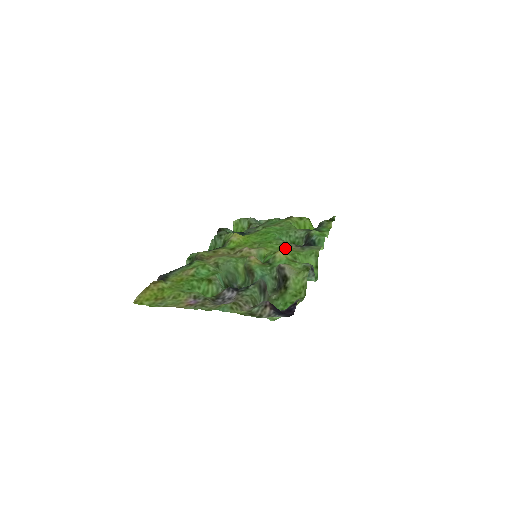
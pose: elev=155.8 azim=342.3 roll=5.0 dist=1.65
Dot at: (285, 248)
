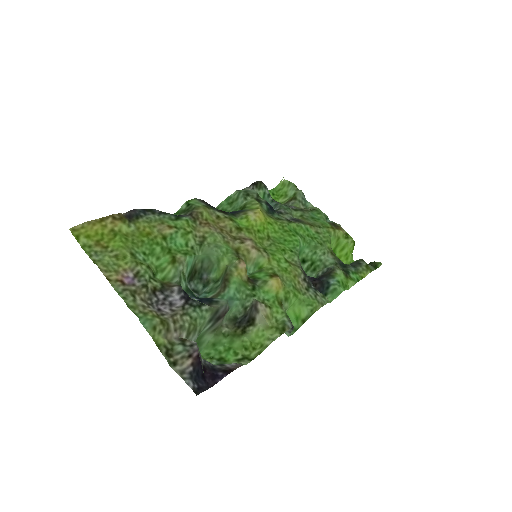
Dot at: (289, 276)
